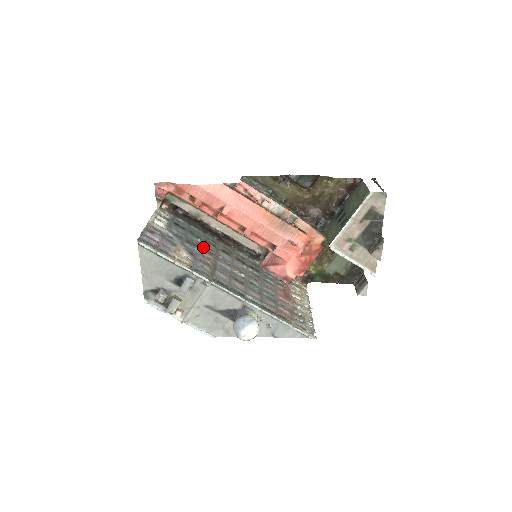
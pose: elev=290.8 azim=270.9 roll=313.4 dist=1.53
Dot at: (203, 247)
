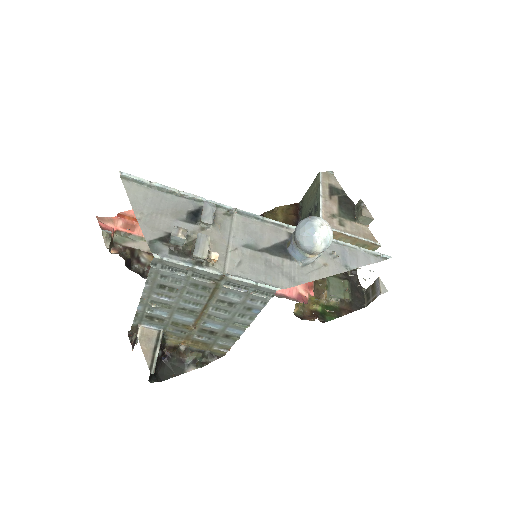
Dot at: occluded
